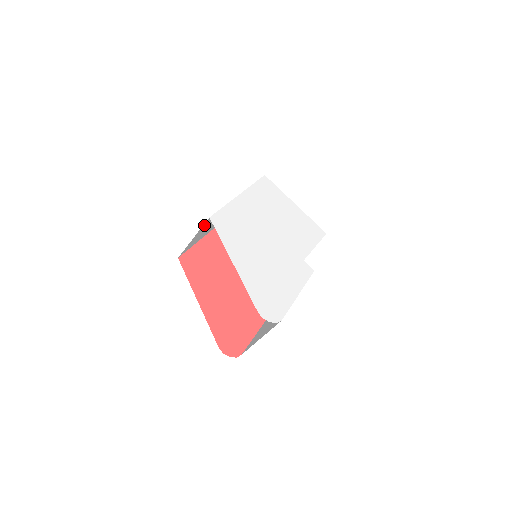
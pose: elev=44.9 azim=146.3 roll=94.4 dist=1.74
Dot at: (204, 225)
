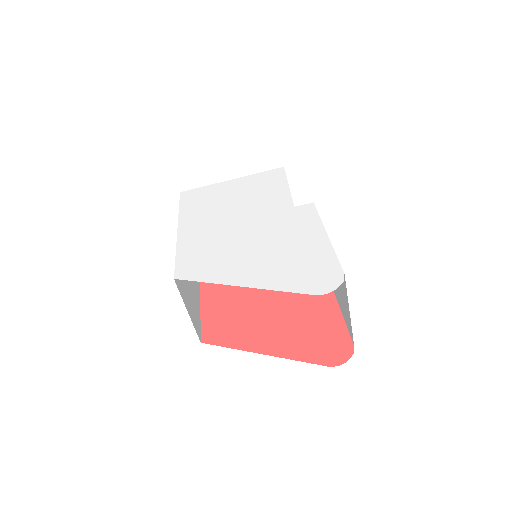
Dot at: (181, 290)
